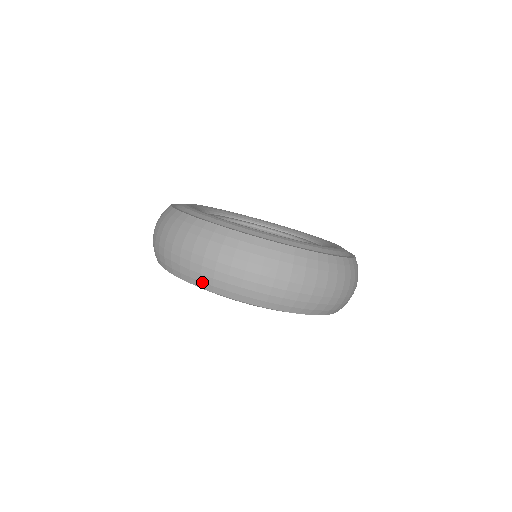
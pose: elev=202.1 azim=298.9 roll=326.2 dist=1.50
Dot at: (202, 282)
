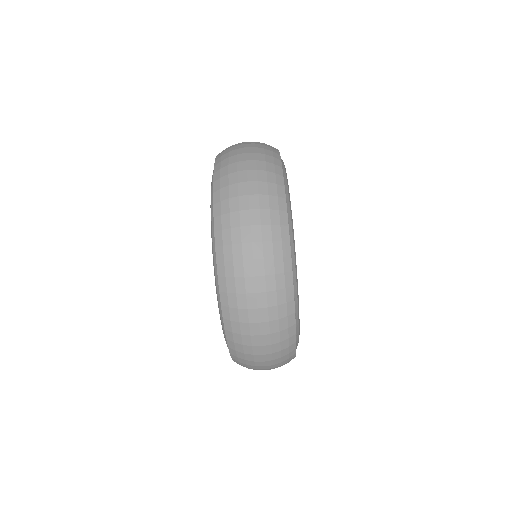
Dot at: (221, 217)
